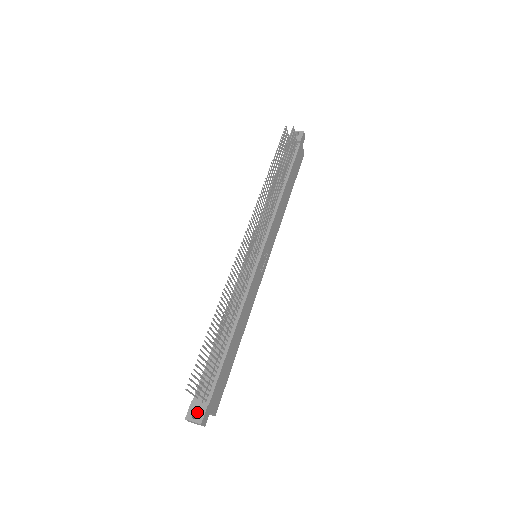
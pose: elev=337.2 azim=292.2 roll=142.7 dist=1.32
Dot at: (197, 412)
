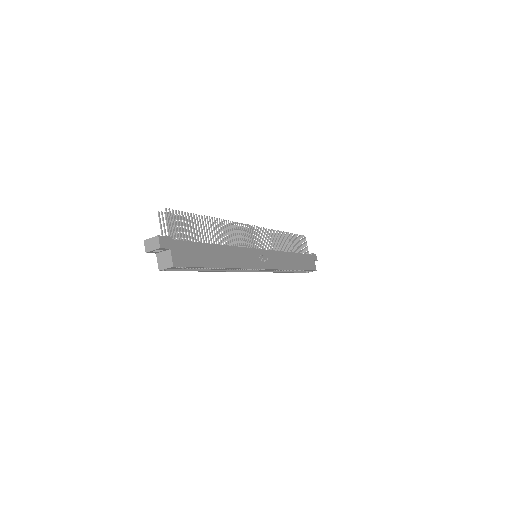
Dot at: occluded
